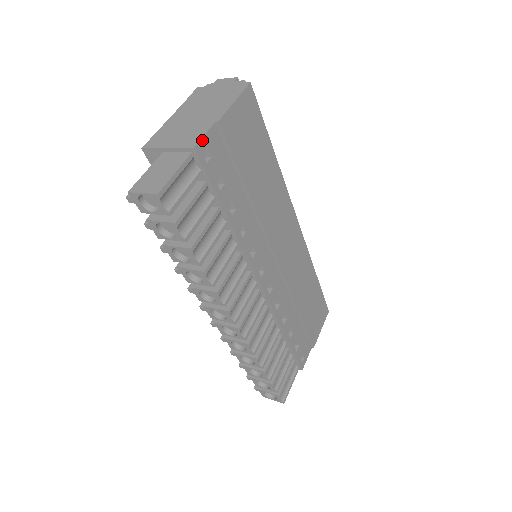
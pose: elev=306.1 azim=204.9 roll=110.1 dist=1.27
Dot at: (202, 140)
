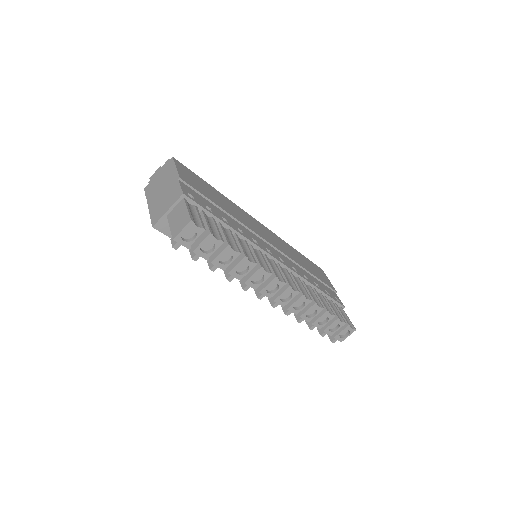
Dot at: (182, 189)
